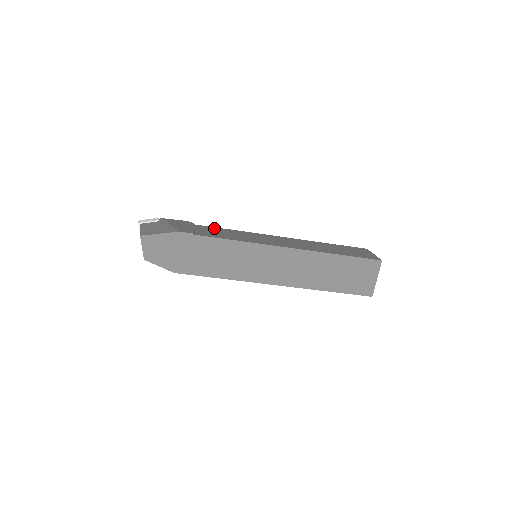
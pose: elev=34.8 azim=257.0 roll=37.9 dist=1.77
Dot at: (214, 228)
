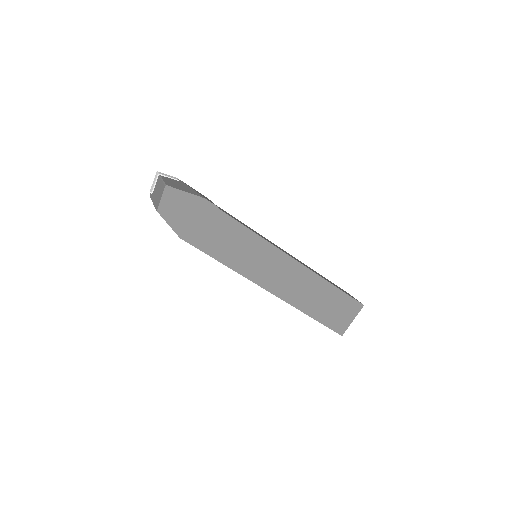
Dot at: occluded
